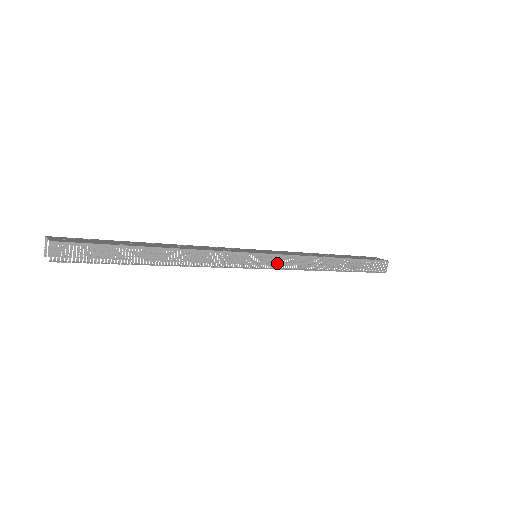
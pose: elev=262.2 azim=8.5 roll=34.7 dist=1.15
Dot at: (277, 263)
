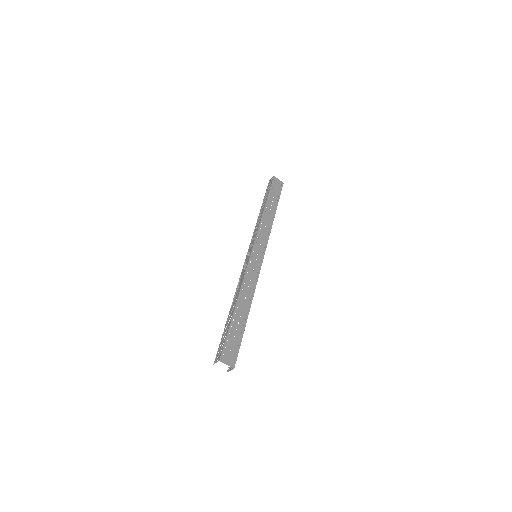
Dot at: occluded
